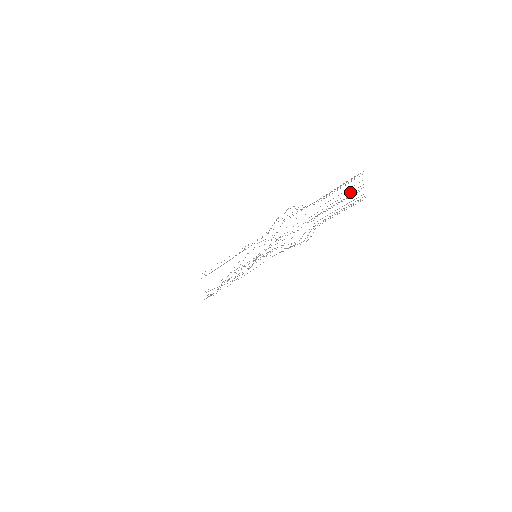
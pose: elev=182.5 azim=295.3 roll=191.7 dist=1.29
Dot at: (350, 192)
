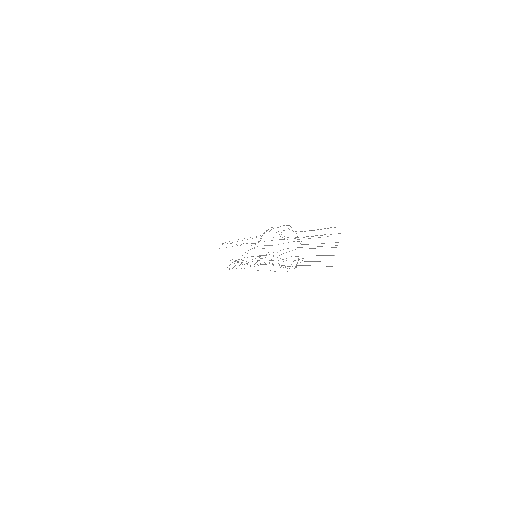
Dot at: occluded
